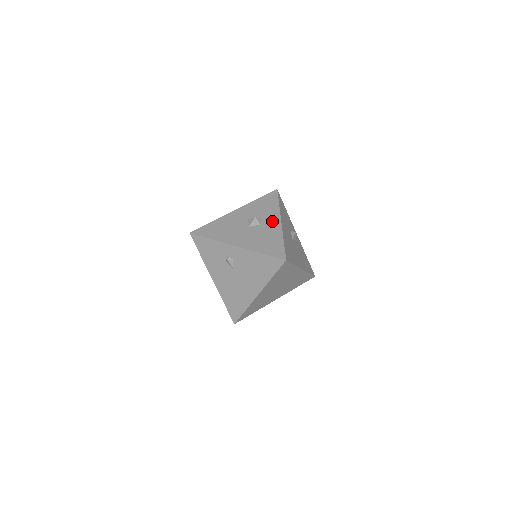
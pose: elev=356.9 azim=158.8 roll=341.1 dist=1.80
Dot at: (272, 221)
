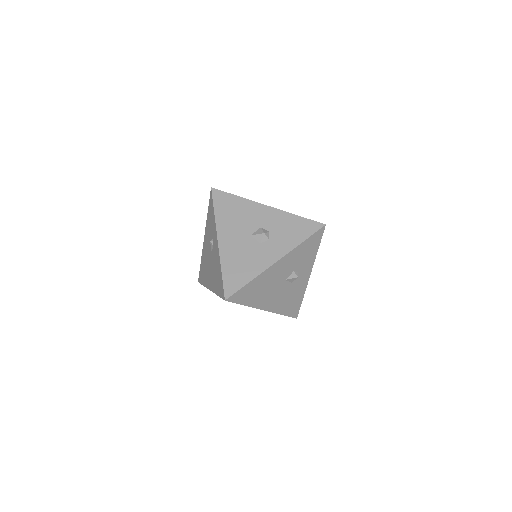
Dot at: (272, 252)
